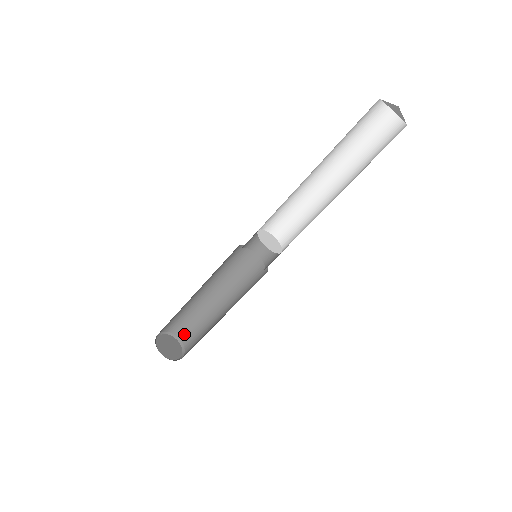
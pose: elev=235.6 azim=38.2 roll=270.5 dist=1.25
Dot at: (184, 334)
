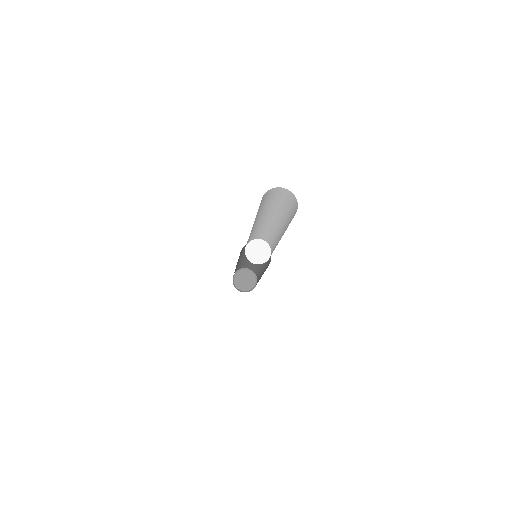
Dot at: (251, 268)
